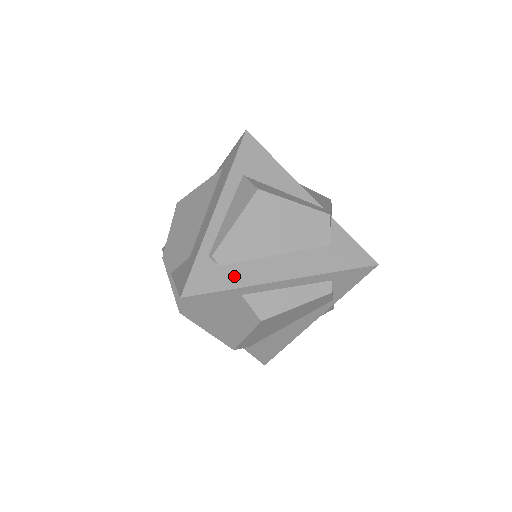
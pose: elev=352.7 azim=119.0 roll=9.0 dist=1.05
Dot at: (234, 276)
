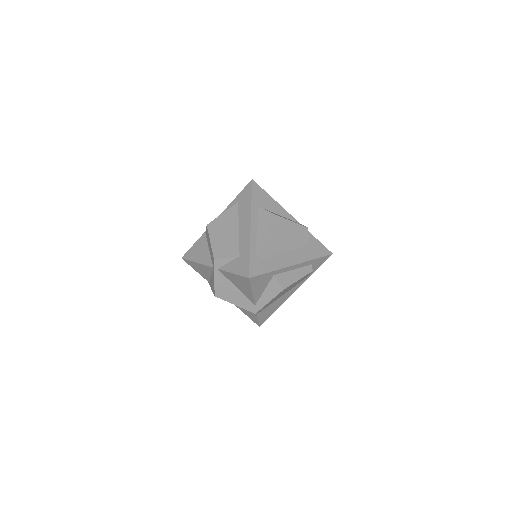
Dot at: (271, 264)
